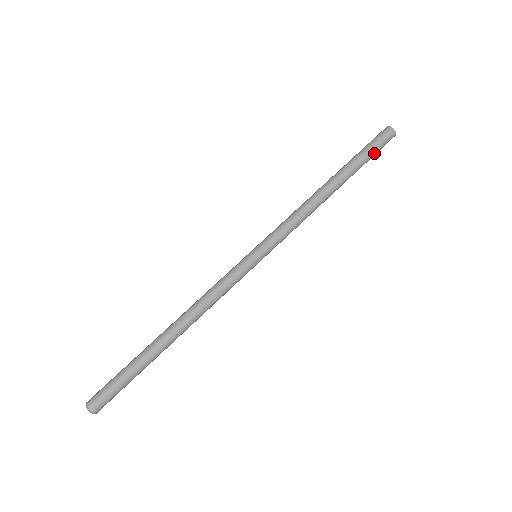
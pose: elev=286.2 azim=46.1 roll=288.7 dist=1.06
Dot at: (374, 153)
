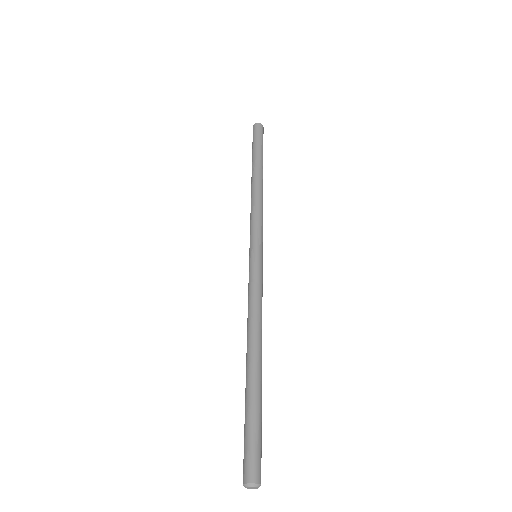
Dot at: (262, 143)
